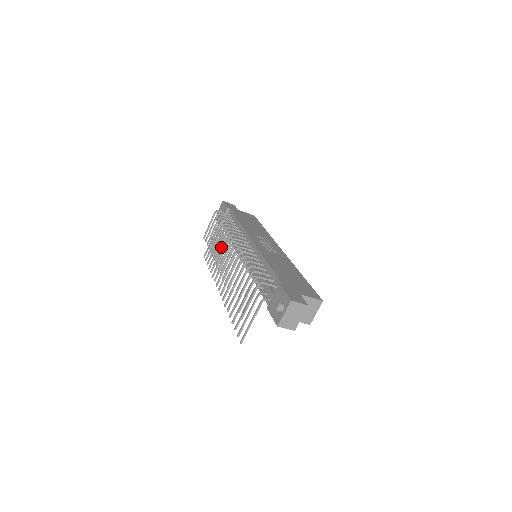
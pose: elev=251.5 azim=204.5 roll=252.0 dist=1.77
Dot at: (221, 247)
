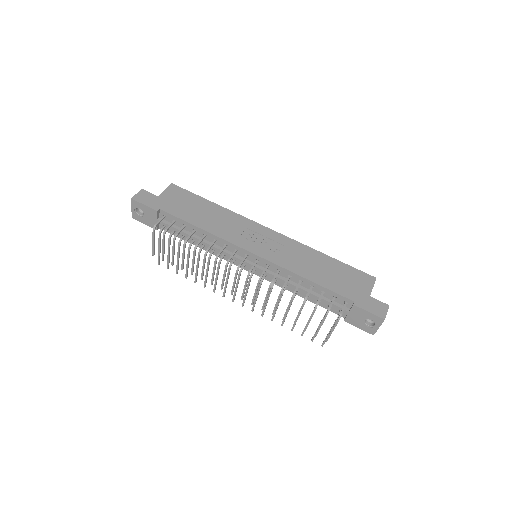
Dot at: (197, 262)
